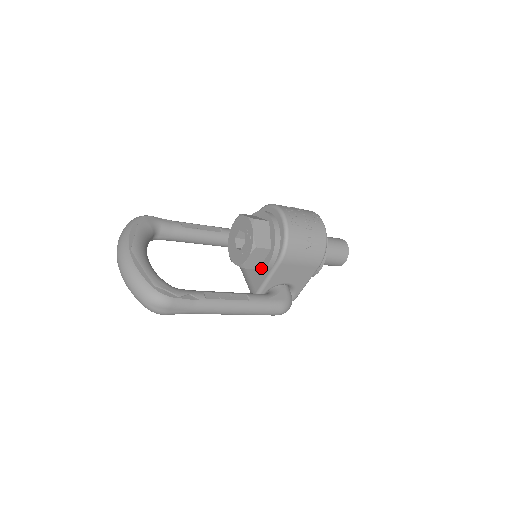
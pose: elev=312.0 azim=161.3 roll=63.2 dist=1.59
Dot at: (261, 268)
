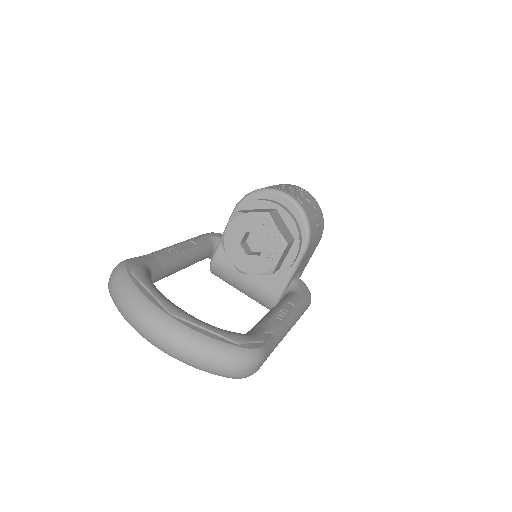
Dot at: (284, 266)
